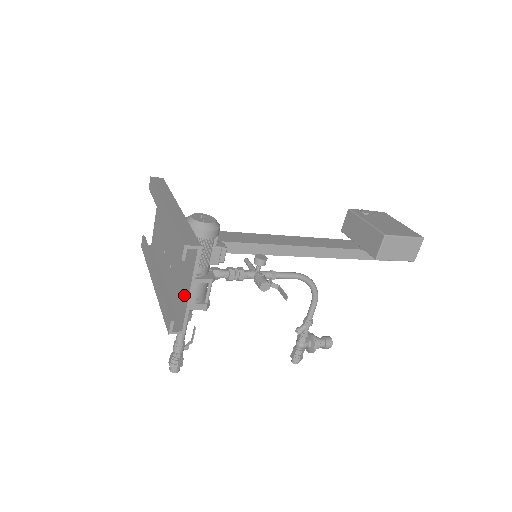
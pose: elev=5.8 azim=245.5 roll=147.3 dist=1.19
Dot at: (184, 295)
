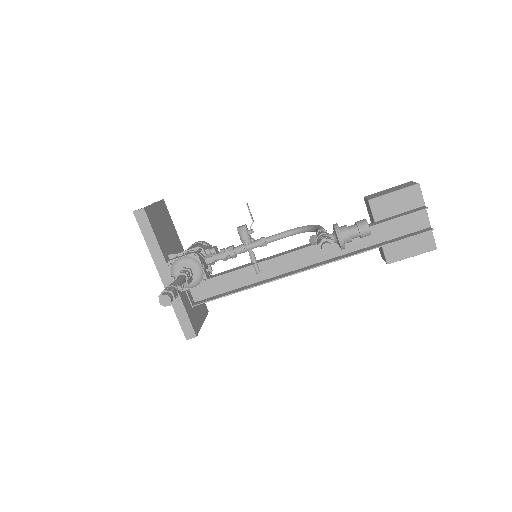
Dot at: occluded
